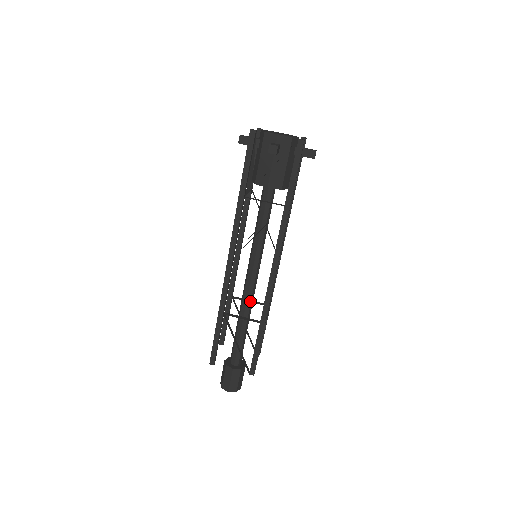
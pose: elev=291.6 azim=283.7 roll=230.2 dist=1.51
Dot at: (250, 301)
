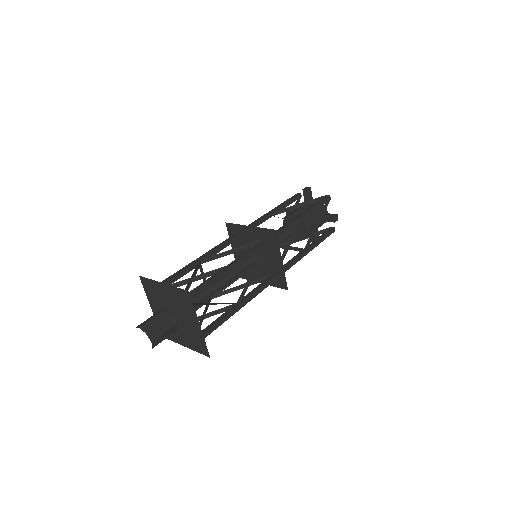
Dot at: (228, 274)
